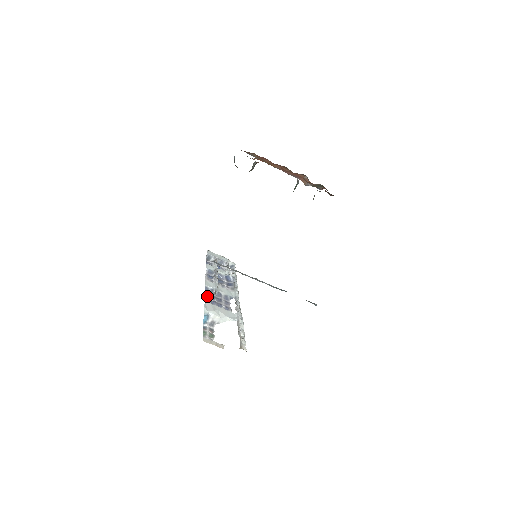
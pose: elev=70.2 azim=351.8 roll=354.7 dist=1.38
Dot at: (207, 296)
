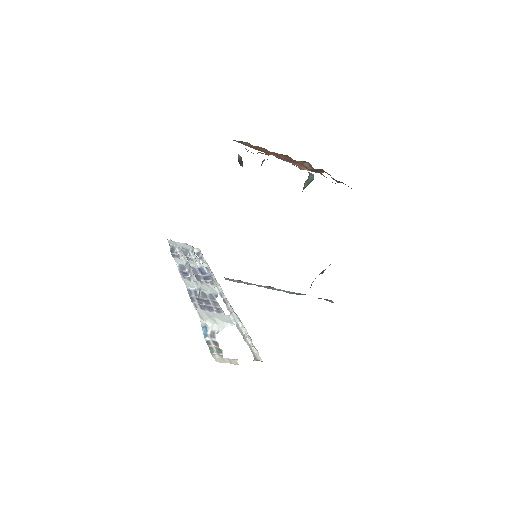
Dot at: (194, 301)
